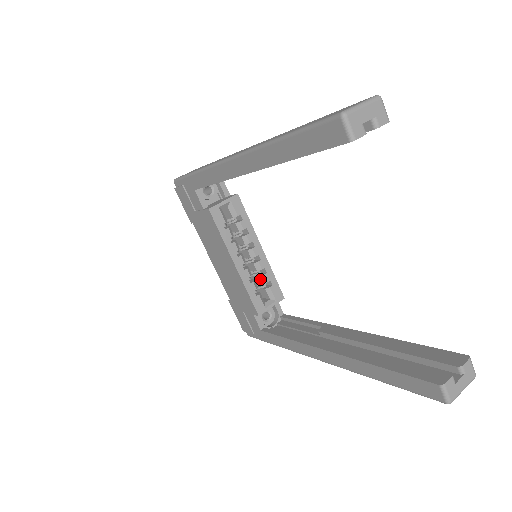
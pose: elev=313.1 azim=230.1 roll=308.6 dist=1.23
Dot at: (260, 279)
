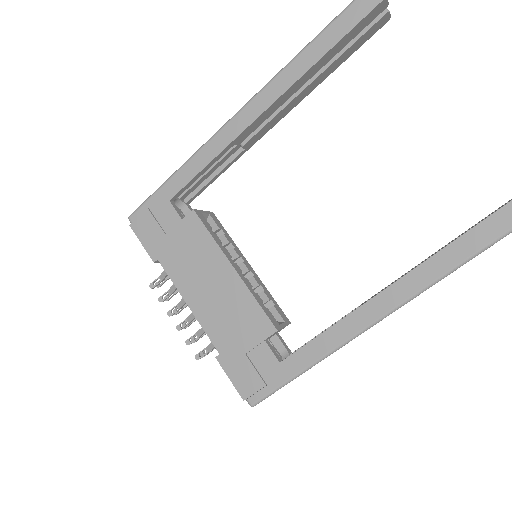
Dot at: occluded
